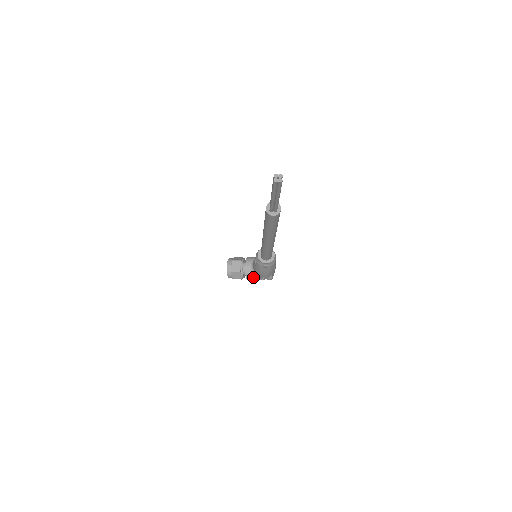
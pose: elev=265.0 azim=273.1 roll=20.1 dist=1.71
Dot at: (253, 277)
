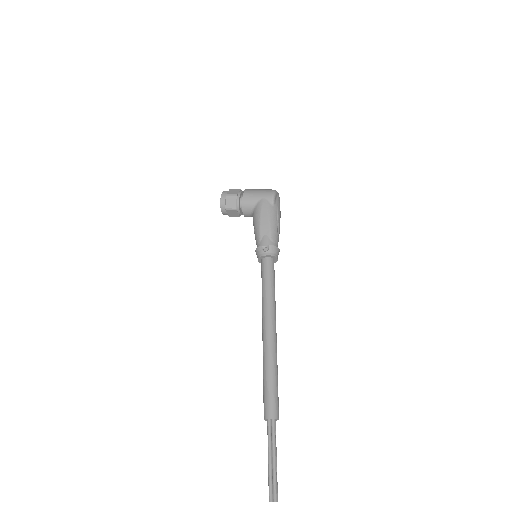
Dot at: occluded
